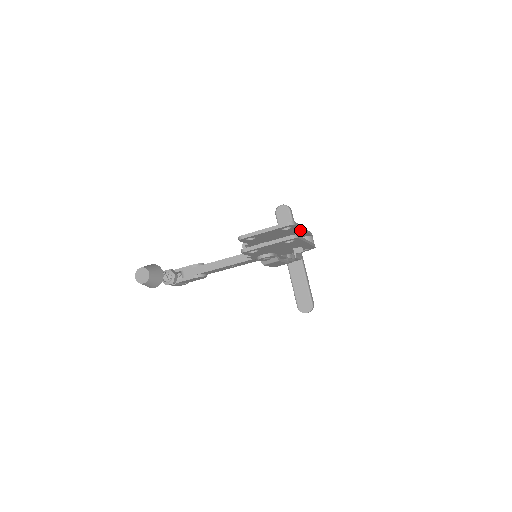
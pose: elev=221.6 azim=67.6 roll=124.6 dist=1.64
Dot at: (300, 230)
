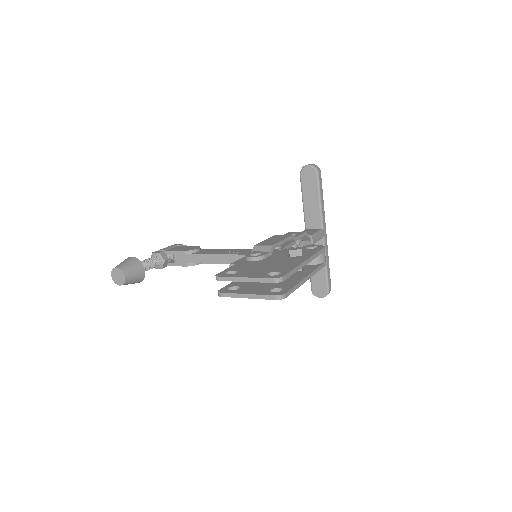
Dot at: occluded
